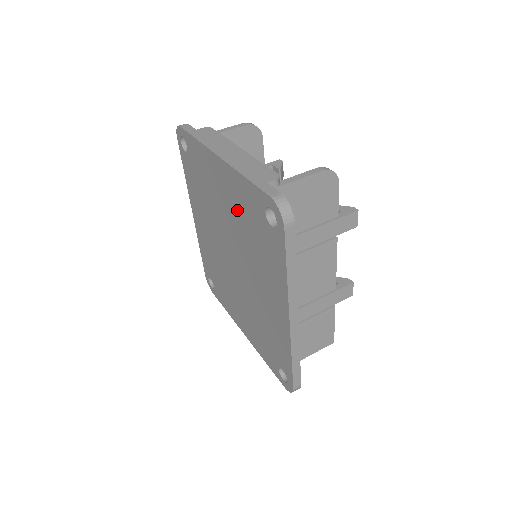
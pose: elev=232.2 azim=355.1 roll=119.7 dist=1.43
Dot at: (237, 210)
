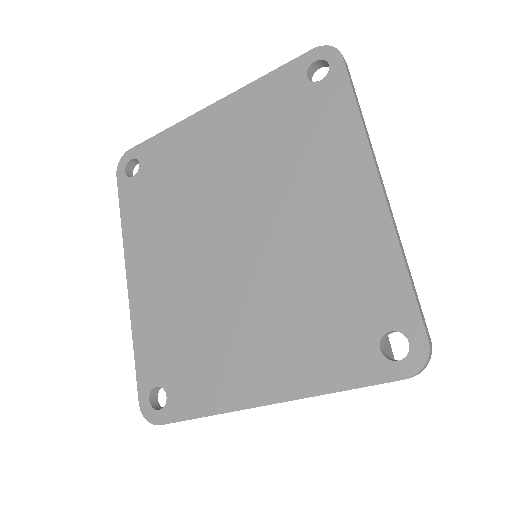
Dot at: (249, 136)
